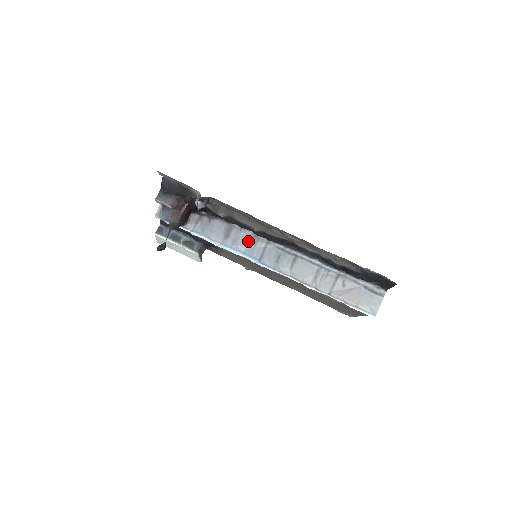
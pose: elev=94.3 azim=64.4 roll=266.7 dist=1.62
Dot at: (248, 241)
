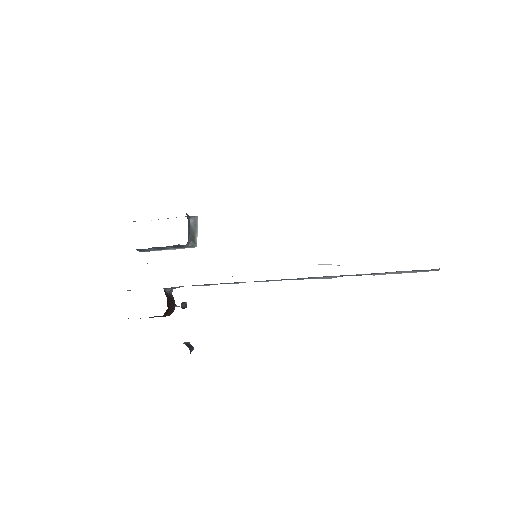
Dot at: (242, 282)
